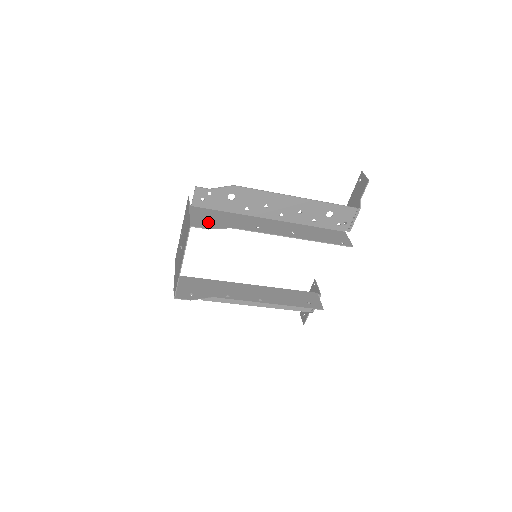
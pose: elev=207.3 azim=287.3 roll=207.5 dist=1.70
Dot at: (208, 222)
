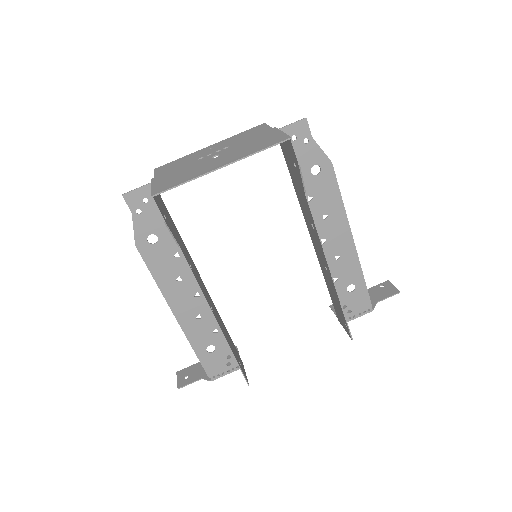
Dot at: occluded
